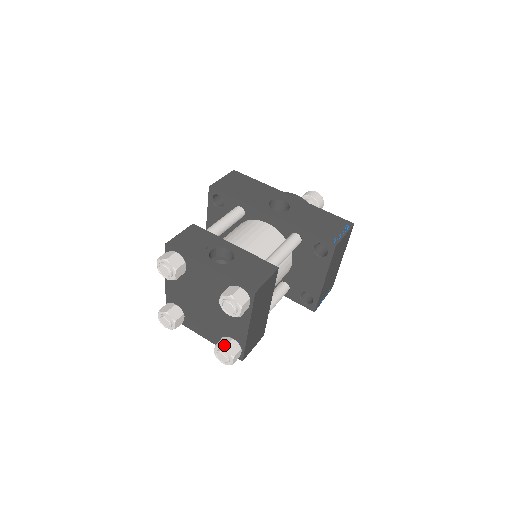
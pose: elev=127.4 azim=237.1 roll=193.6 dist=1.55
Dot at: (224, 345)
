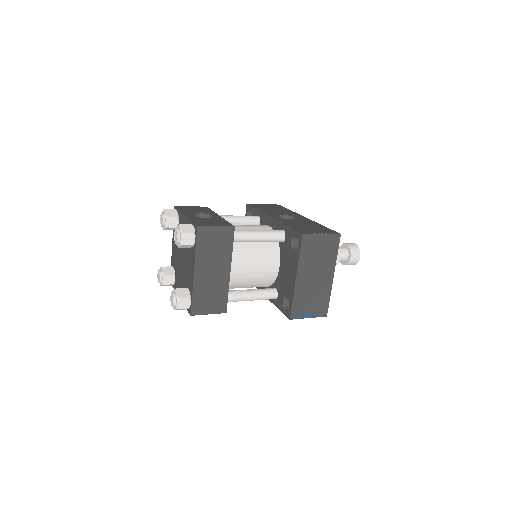
Dot at: (177, 288)
